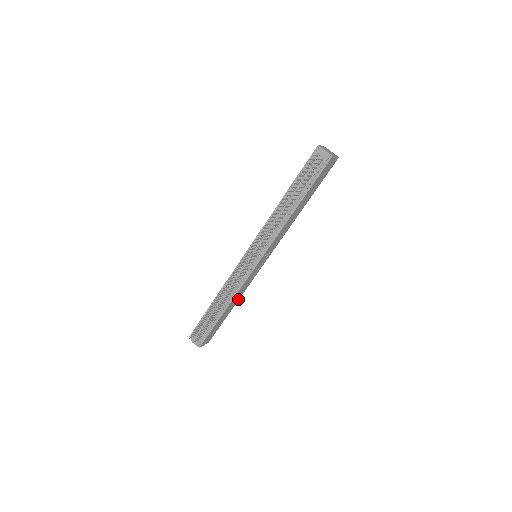
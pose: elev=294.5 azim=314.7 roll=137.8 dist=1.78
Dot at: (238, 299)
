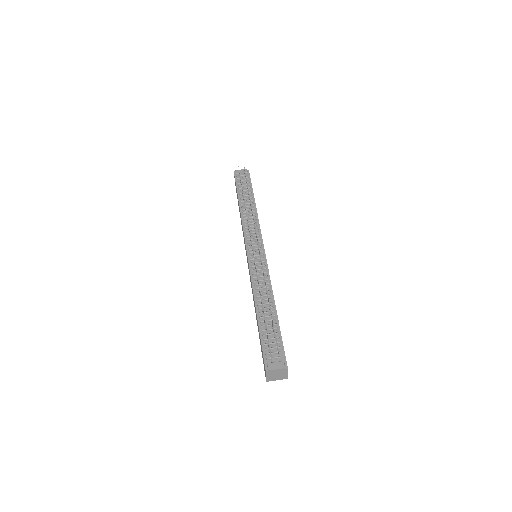
Dot at: occluded
